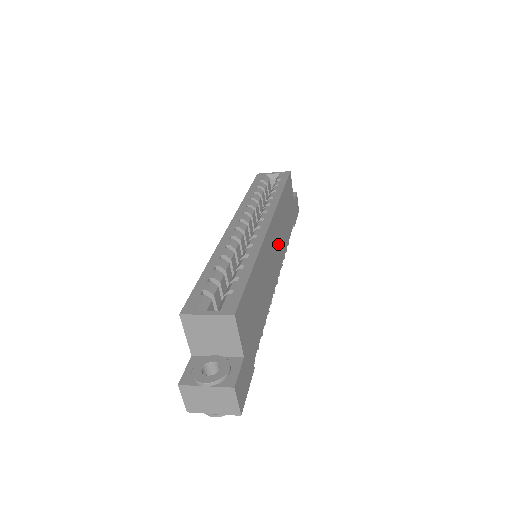
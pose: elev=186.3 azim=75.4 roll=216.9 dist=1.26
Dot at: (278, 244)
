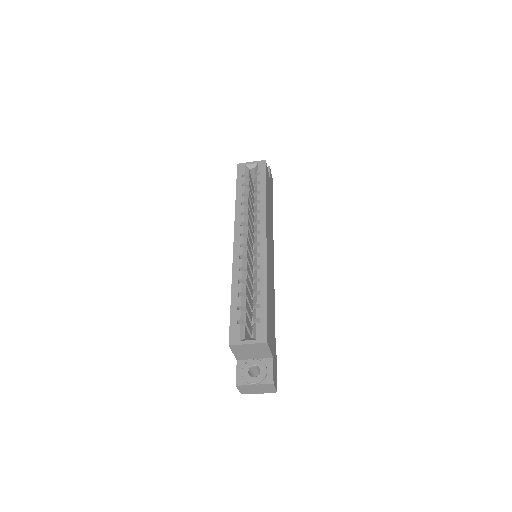
Dot at: (270, 241)
